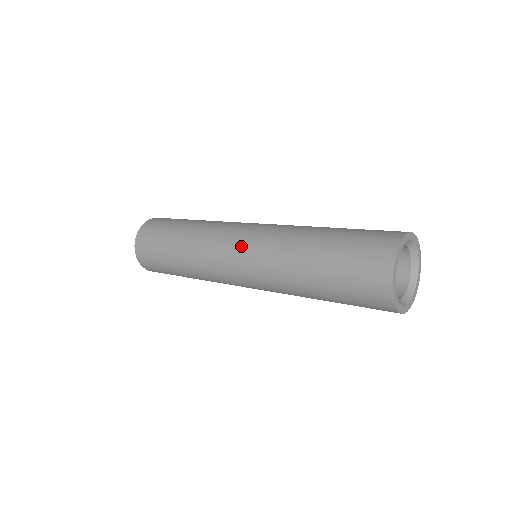
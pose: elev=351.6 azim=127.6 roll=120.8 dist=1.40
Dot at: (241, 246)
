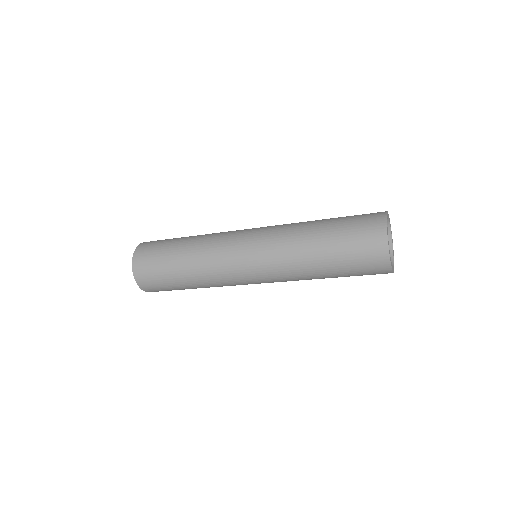
Dot at: (250, 239)
